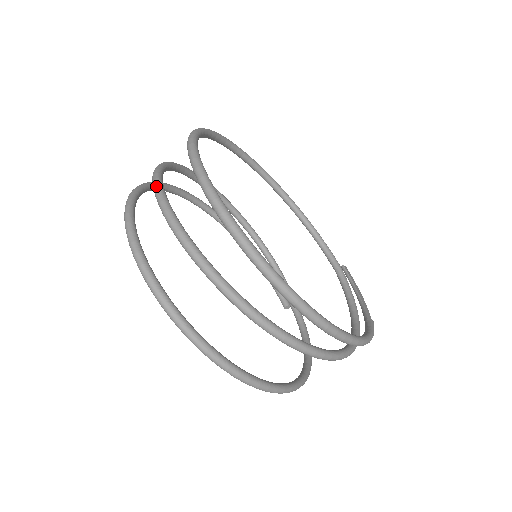
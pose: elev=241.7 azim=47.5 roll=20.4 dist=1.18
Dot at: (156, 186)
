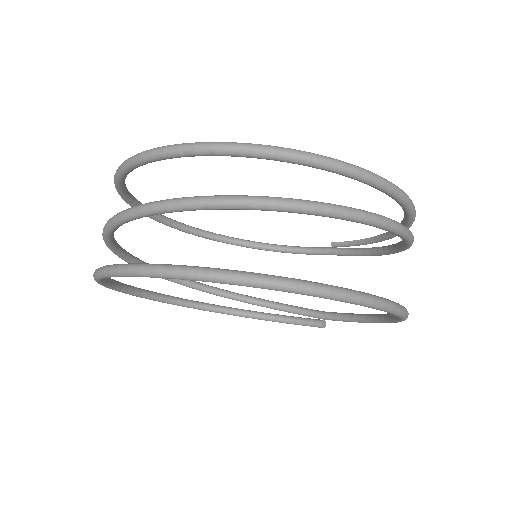
Dot at: (115, 215)
